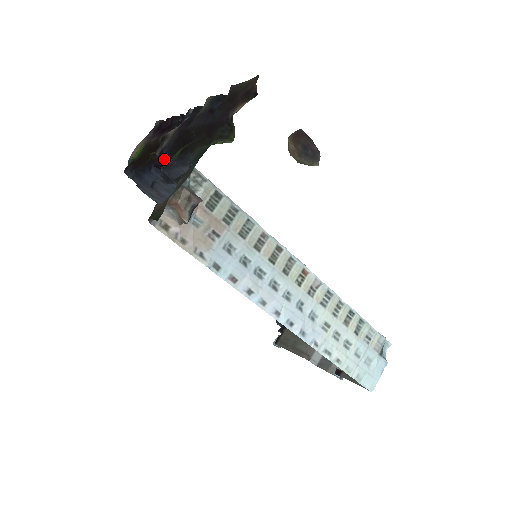
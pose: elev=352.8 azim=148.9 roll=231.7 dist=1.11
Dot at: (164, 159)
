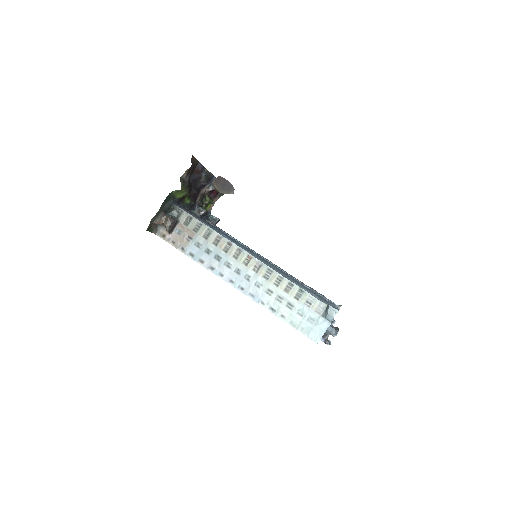
Dot at: occluded
